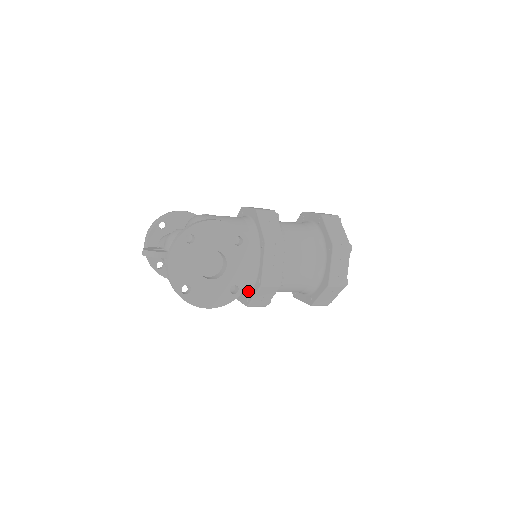
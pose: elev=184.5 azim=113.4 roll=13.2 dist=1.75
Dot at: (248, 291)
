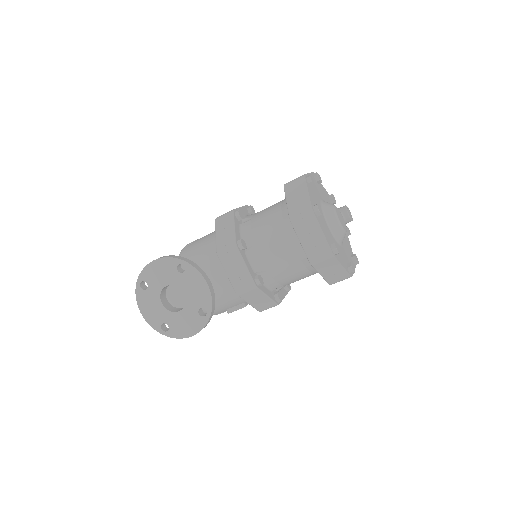
Dot at: occluded
